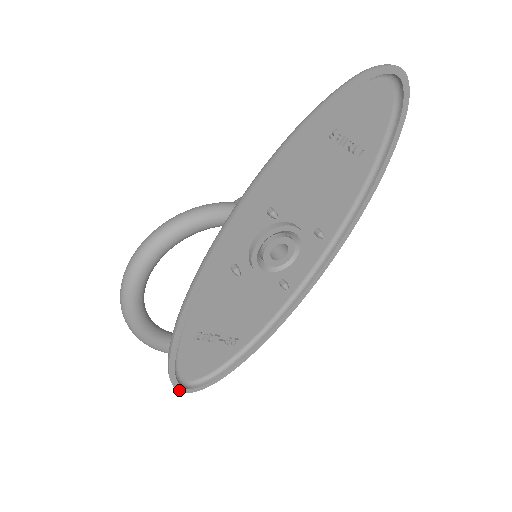
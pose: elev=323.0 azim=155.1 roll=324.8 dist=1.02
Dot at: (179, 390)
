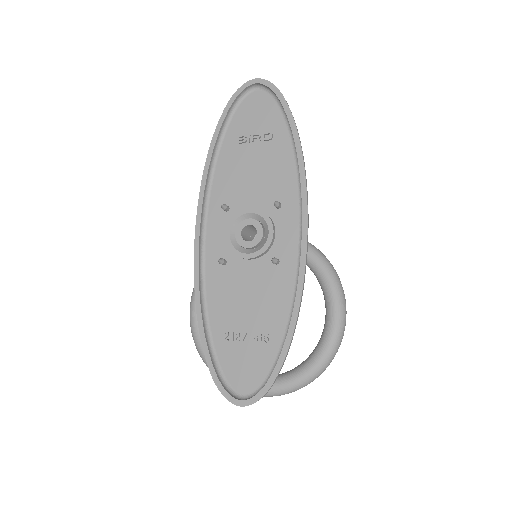
Dot at: (233, 402)
